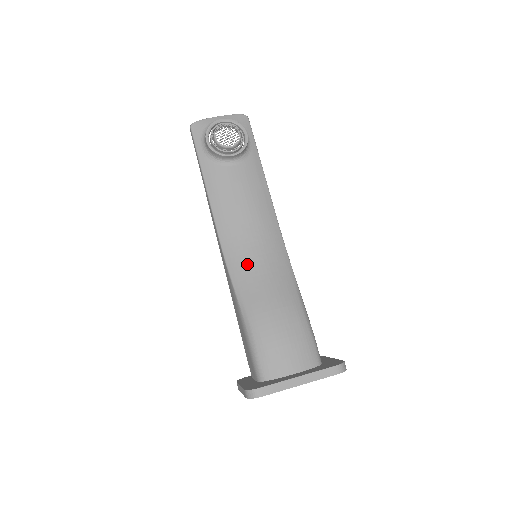
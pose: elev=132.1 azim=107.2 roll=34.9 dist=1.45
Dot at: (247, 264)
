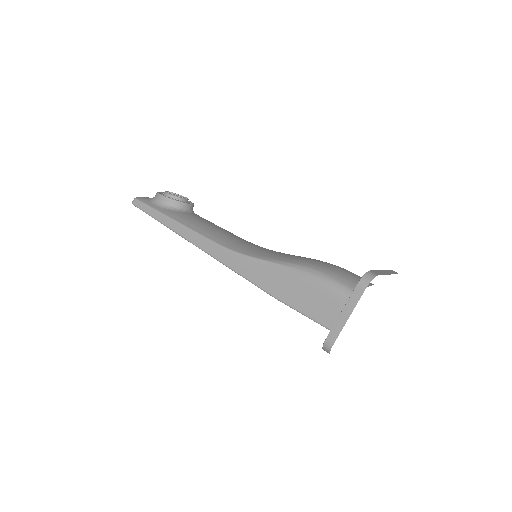
Dot at: (259, 249)
